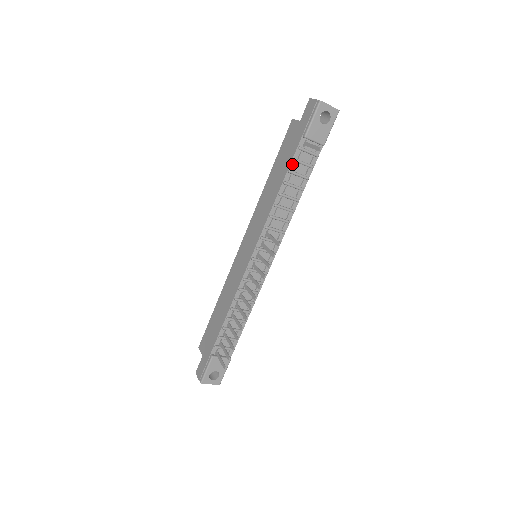
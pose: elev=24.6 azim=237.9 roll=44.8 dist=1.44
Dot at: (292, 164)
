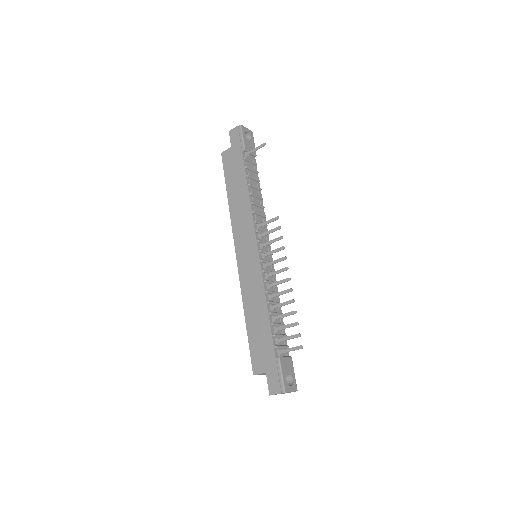
Dot at: (246, 171)
